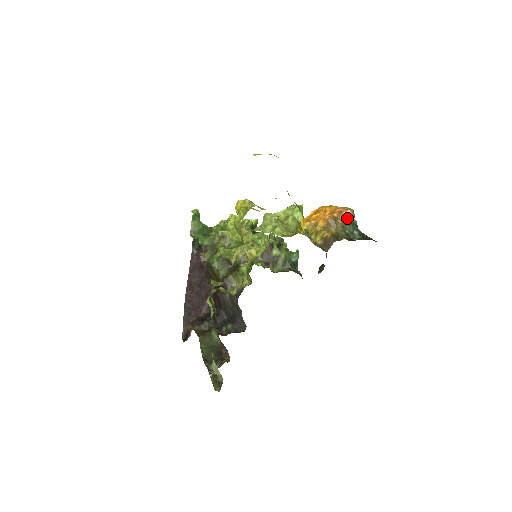
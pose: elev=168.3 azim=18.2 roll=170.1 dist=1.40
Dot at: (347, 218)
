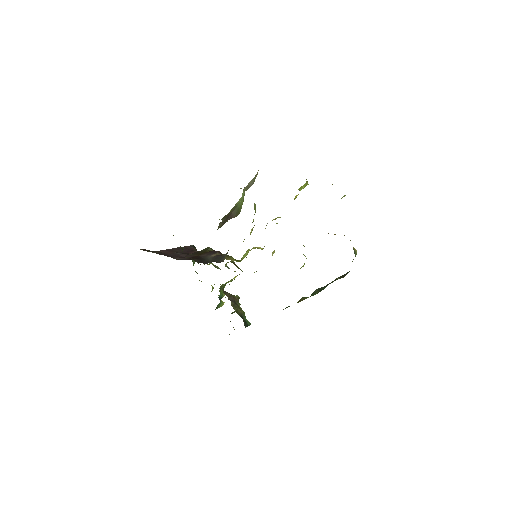
Dot at: (354, 249)
